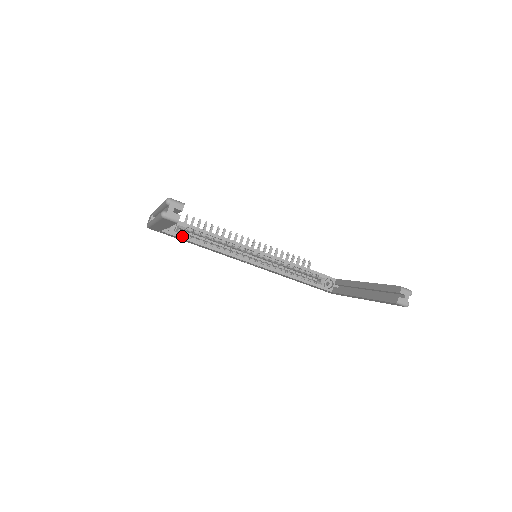
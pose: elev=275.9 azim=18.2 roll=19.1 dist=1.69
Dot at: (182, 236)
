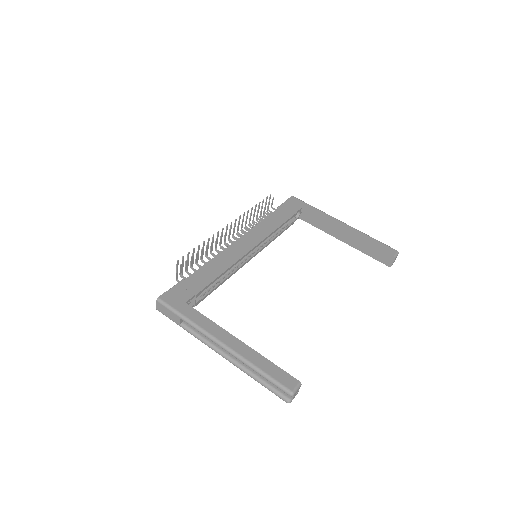
Dot at: (201, 300)
